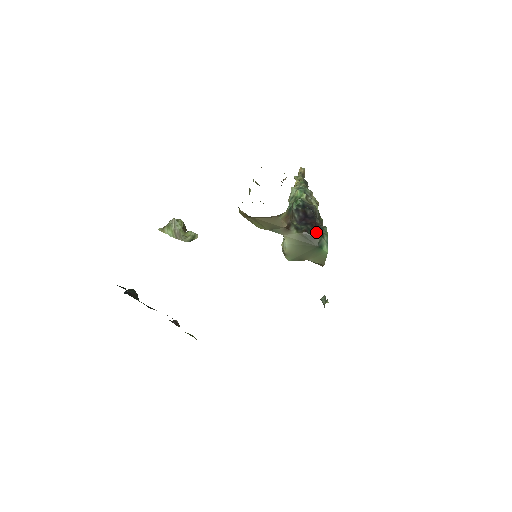
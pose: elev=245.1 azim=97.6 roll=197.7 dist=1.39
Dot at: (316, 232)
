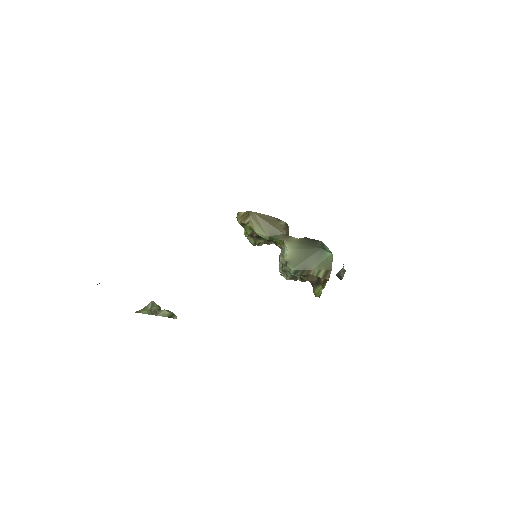
Dot at: occluded
